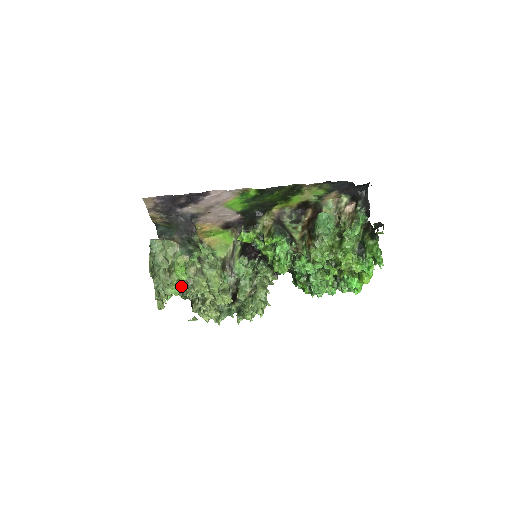
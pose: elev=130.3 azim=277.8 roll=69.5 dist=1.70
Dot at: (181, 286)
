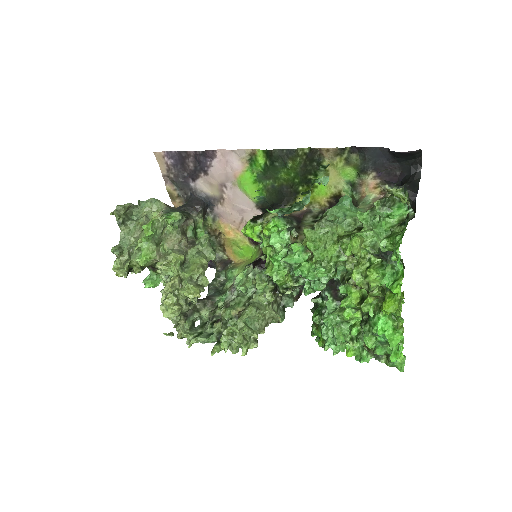
Dot at: (147, 251)
